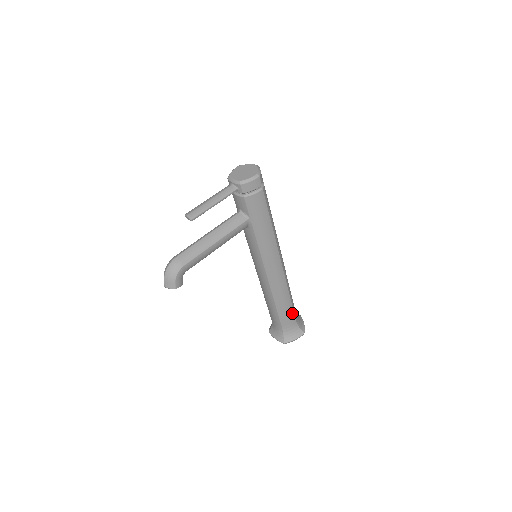
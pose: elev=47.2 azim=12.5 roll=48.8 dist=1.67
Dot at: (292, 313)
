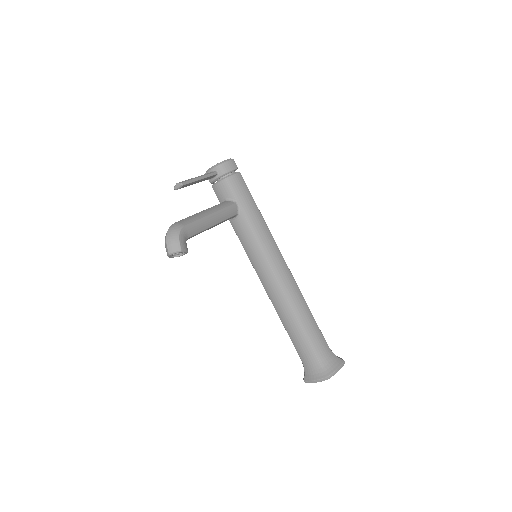
Dot at: (319, 332)
